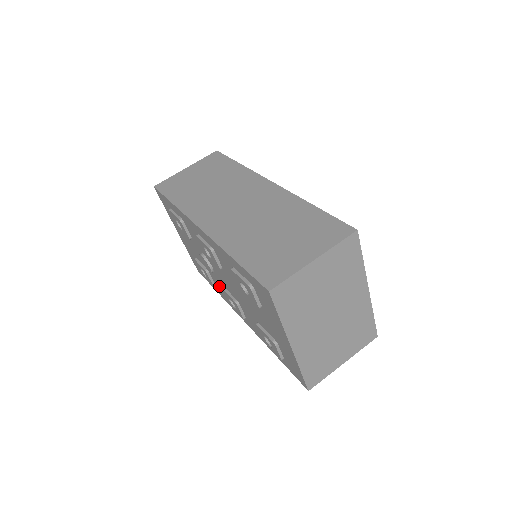
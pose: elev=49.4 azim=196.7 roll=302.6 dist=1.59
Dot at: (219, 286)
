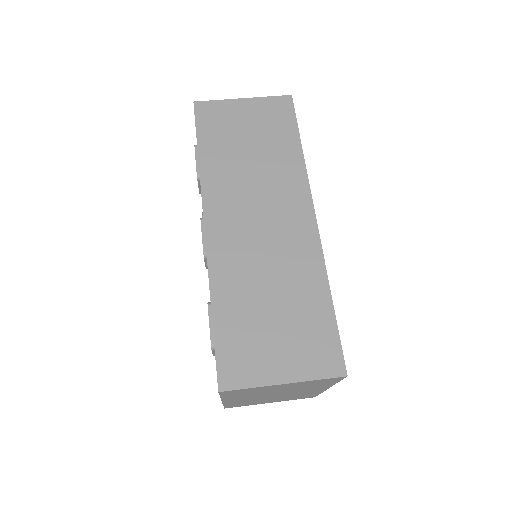
Dot at: occluded
